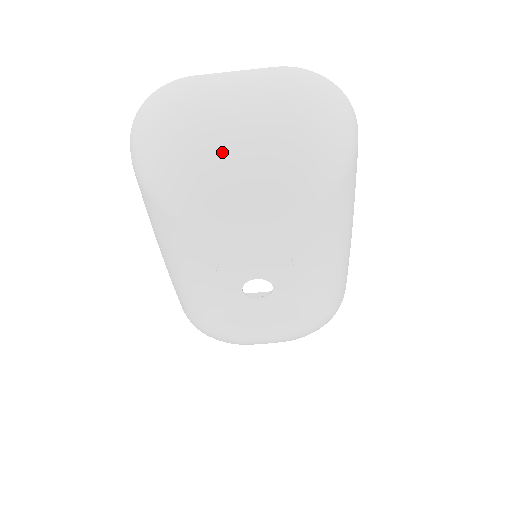
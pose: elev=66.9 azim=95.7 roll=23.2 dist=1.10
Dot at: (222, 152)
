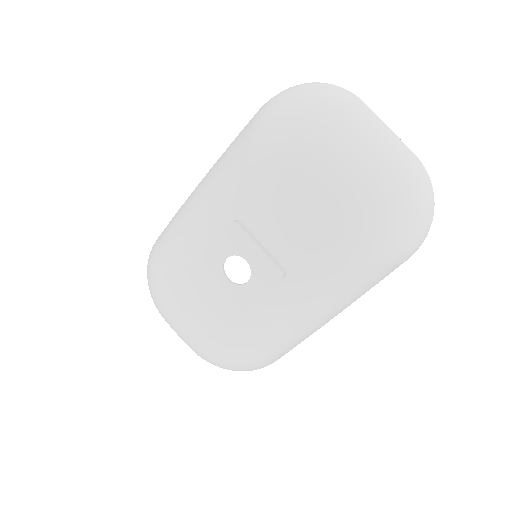
Dot at: (335, 151)
